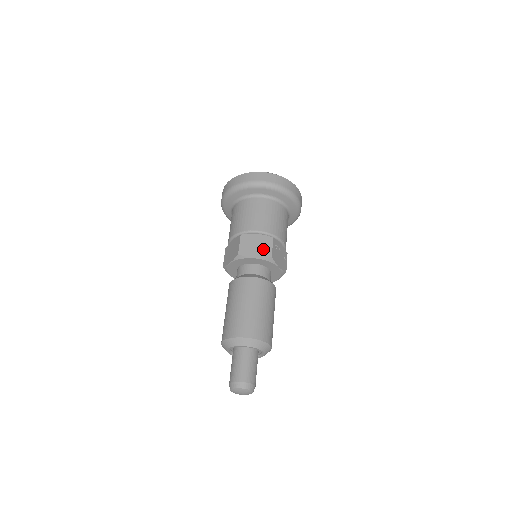
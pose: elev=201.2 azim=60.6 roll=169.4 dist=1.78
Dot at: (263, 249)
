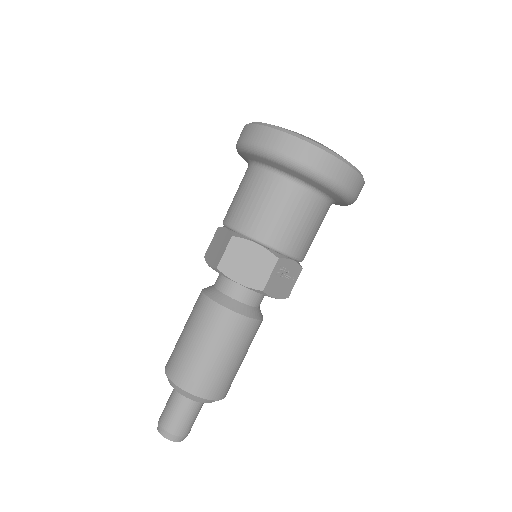
Dot at: (255, 273)
